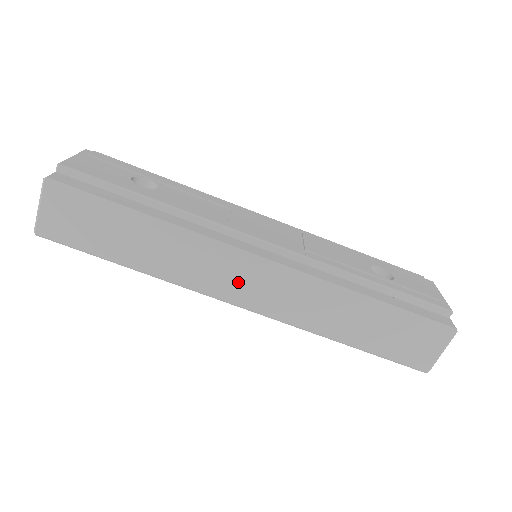
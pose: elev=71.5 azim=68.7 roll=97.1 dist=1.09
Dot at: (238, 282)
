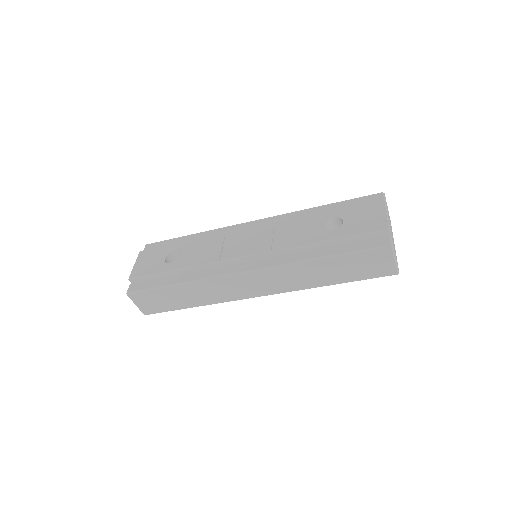
Dot at: (245, 288)
